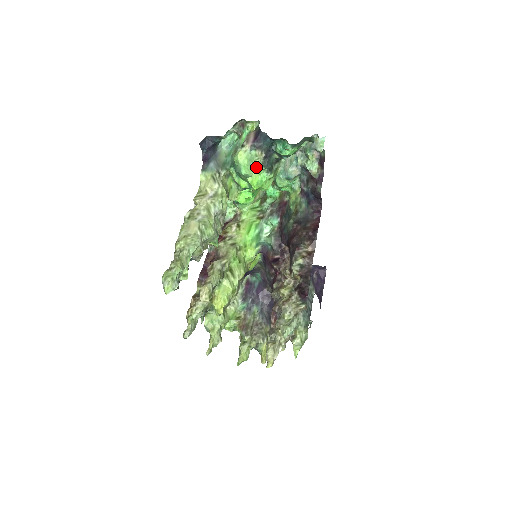
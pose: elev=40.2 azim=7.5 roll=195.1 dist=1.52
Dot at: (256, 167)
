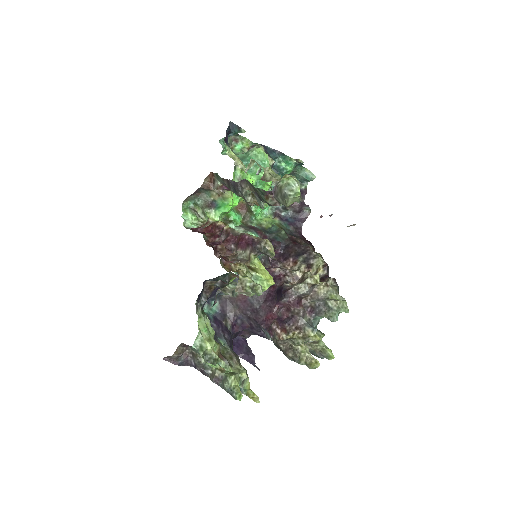
Dot at: occluded
